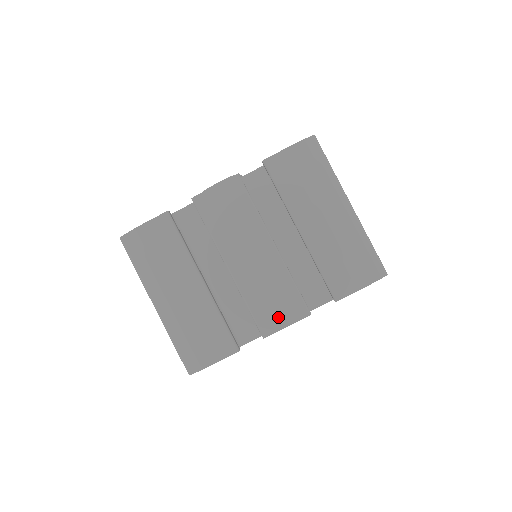
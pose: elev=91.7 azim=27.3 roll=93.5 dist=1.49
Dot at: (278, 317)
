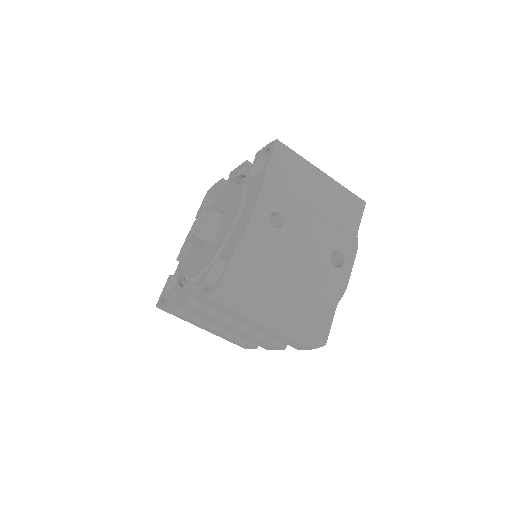
Dot at: (267, 346)
